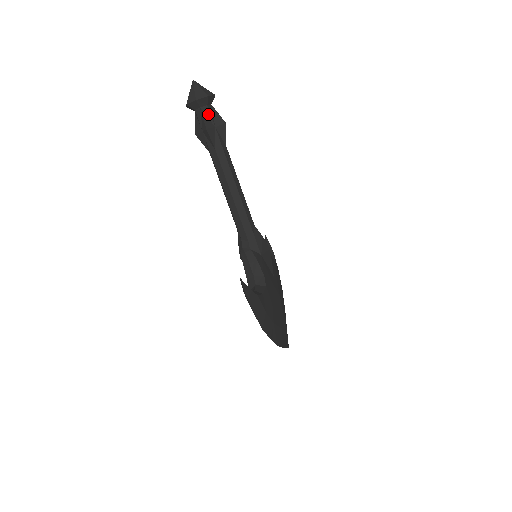
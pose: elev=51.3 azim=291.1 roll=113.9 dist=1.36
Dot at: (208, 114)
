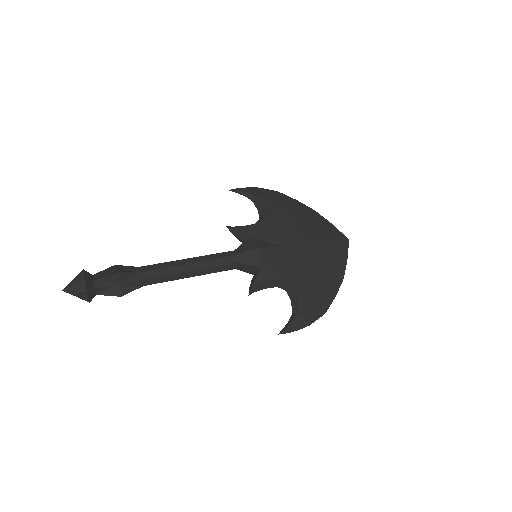
Dot at: (104, 289)
